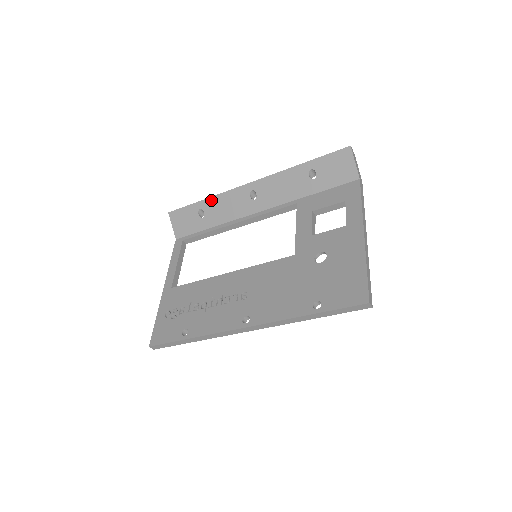
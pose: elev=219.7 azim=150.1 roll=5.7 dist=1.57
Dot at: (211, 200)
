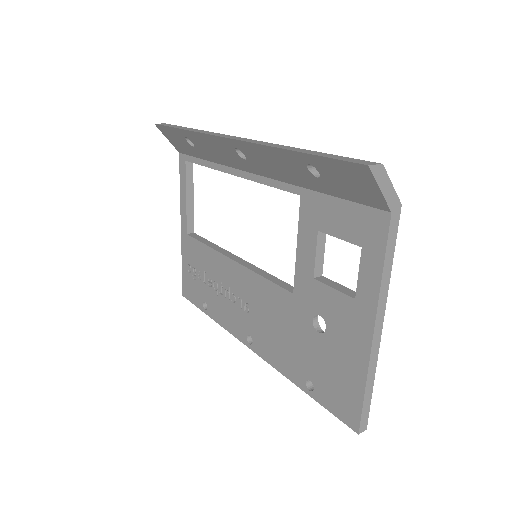
Dot at: (192, 134)
